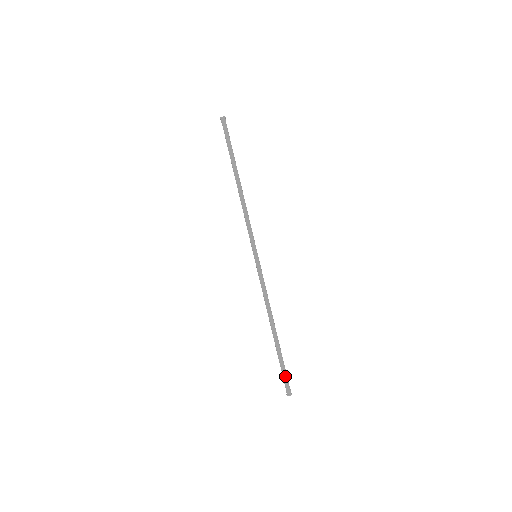
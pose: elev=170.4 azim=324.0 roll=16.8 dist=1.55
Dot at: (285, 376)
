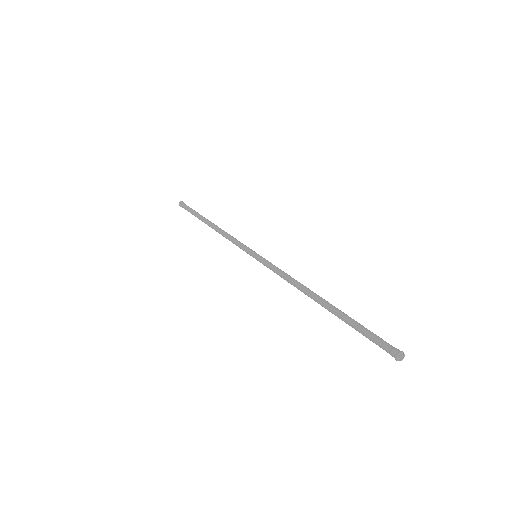
Dot at: (373, 335)
